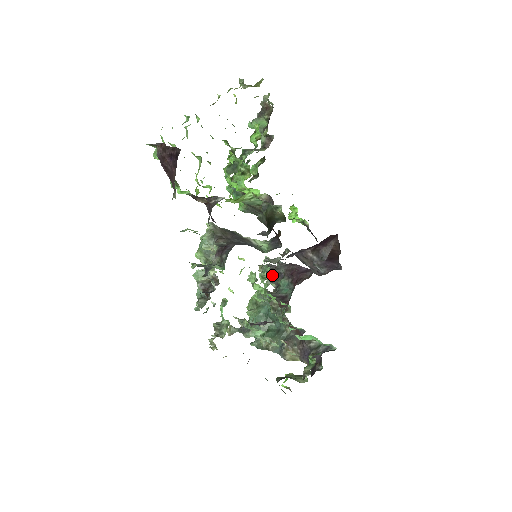
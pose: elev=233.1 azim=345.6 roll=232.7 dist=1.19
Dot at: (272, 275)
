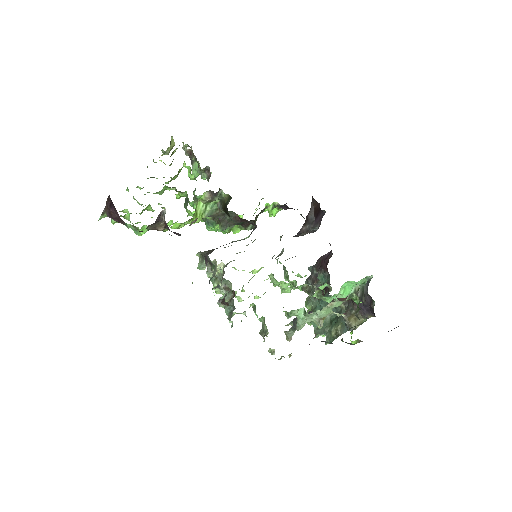
Dot at: (313, 283)
